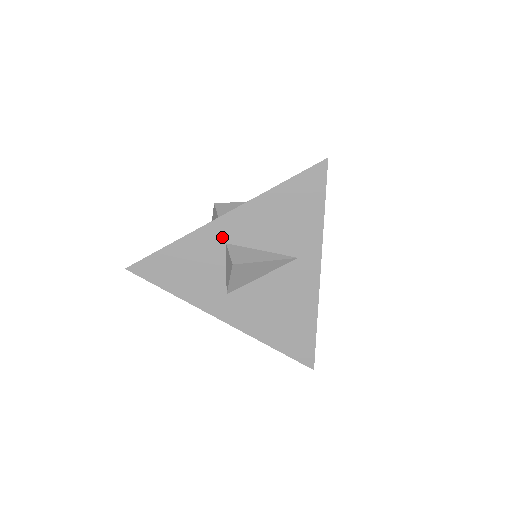
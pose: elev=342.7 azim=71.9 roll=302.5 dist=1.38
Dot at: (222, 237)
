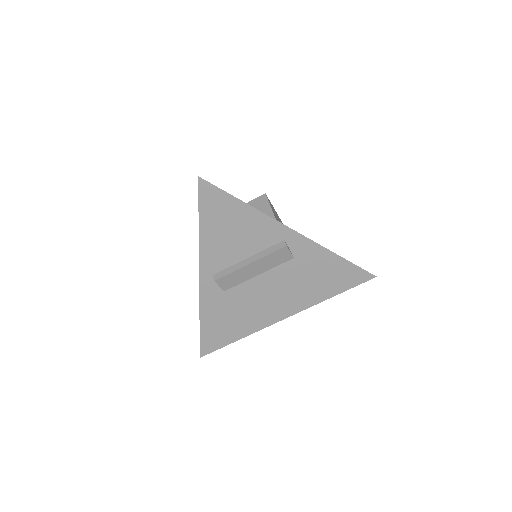
Dot at: occluded
